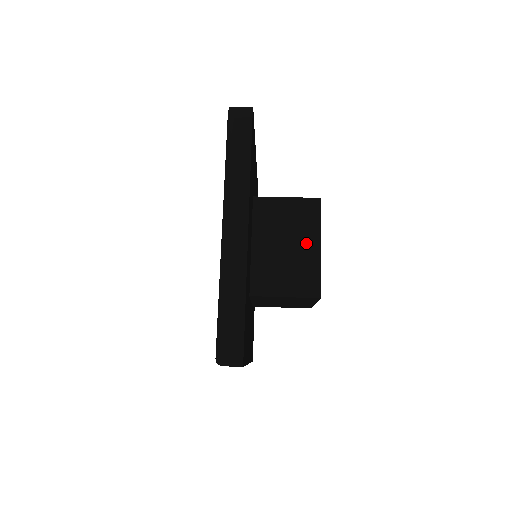
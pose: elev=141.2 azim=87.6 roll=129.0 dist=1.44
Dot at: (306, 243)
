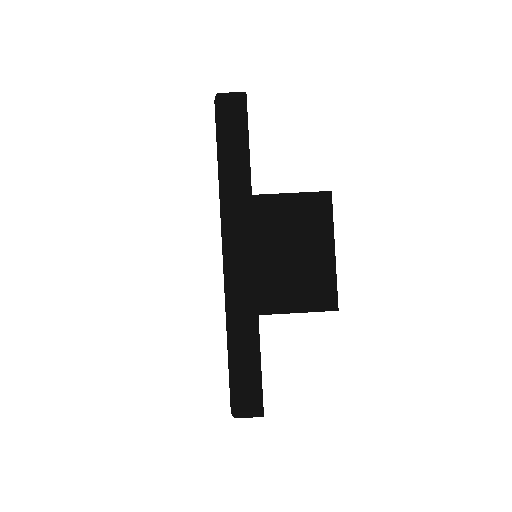
Dot at: (317, 247)
